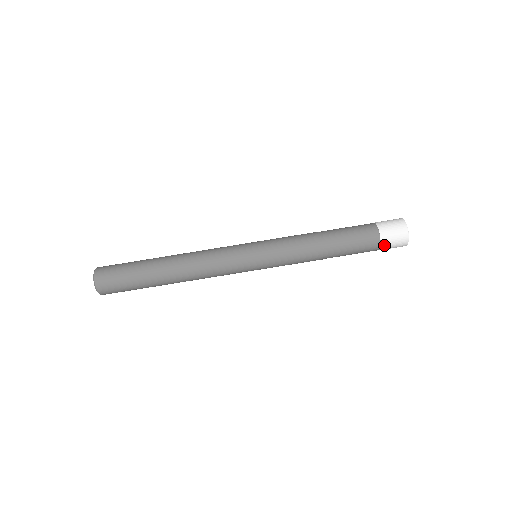
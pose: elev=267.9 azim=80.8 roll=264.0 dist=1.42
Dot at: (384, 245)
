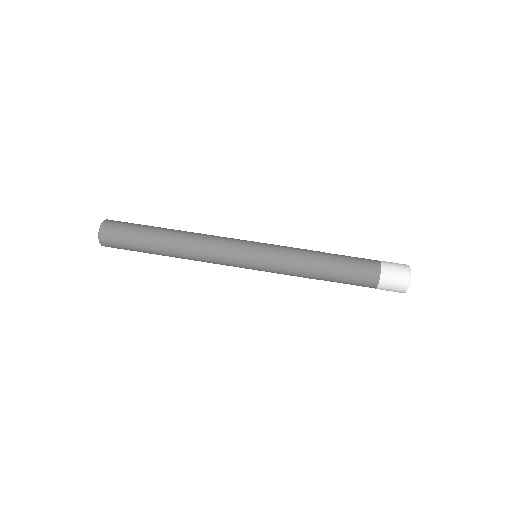
Dot at: (381, 287)
